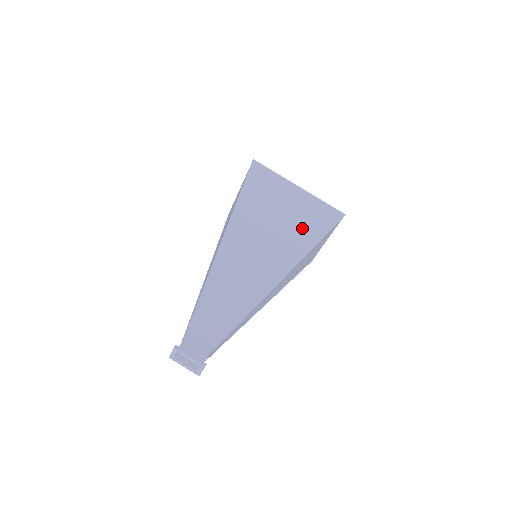
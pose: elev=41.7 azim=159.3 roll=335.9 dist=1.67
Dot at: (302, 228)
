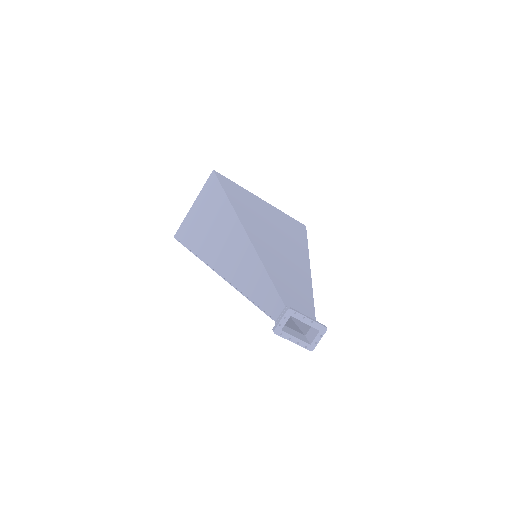
Dot at: (289, 228)
